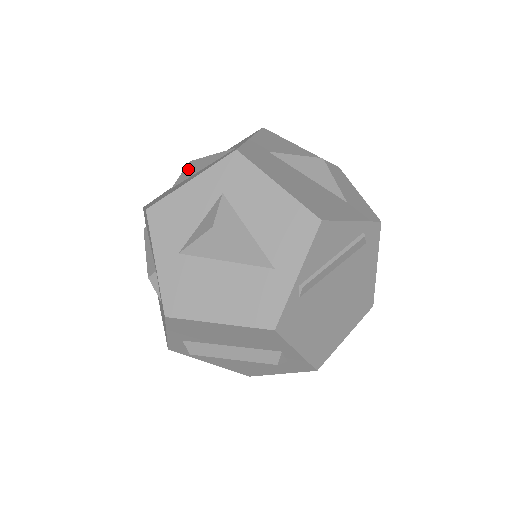
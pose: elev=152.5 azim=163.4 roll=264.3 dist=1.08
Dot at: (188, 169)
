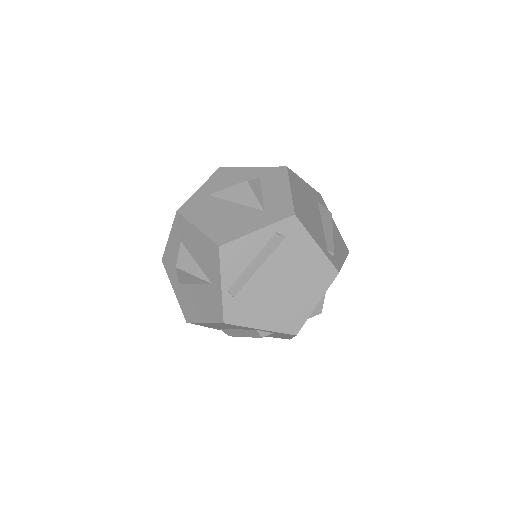
Dot at: occluded
